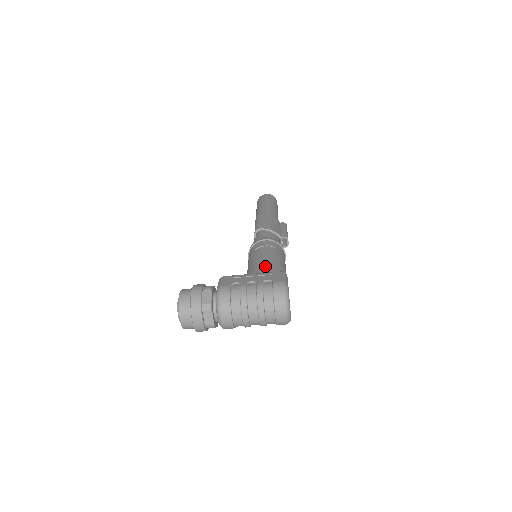
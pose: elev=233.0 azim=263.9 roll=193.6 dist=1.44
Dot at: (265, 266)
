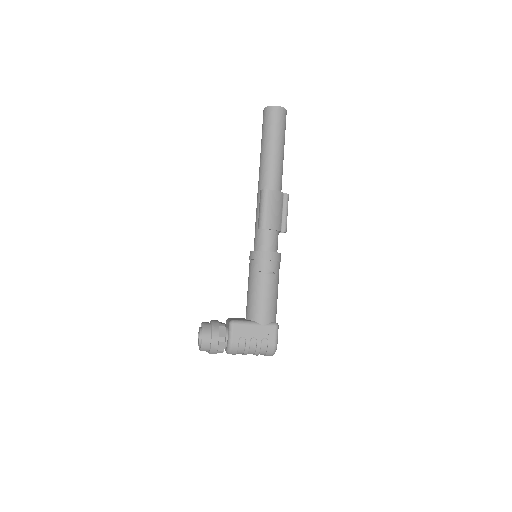
Dot at: (265, 314)
